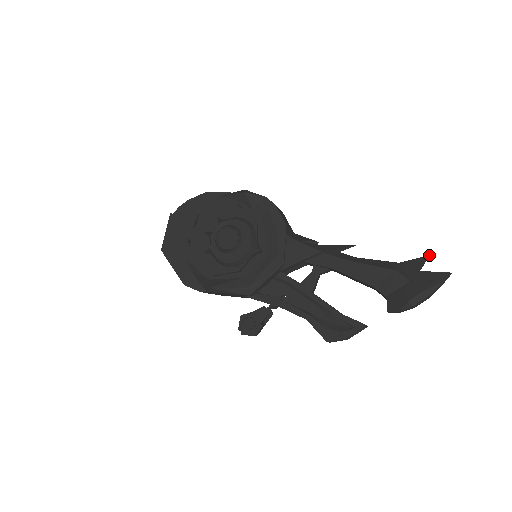
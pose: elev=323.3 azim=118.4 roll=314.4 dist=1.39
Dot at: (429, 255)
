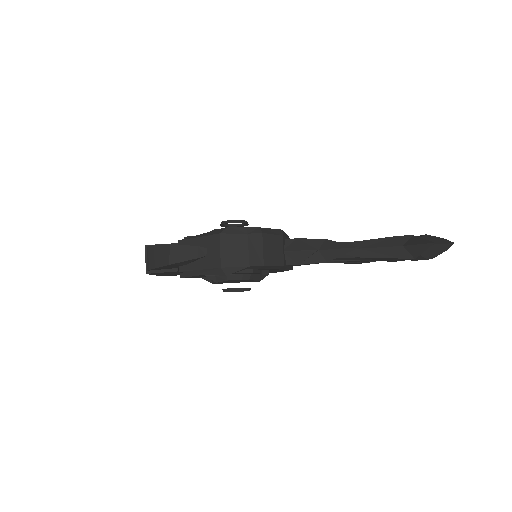
Dot at: occluded
